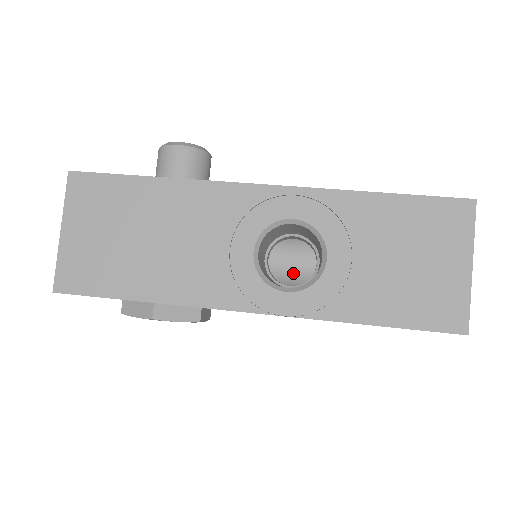
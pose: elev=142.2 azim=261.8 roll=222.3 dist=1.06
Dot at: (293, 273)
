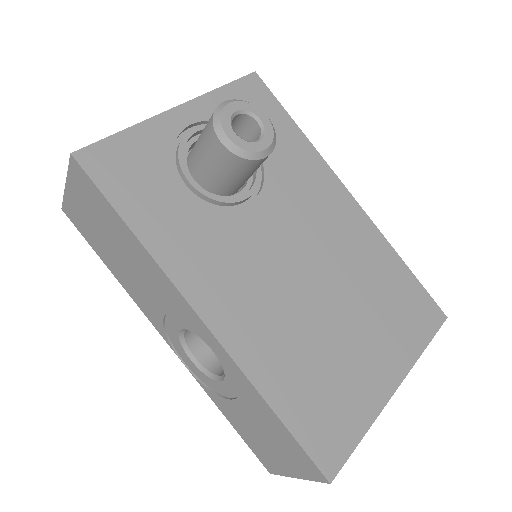
Dot at: occluded
